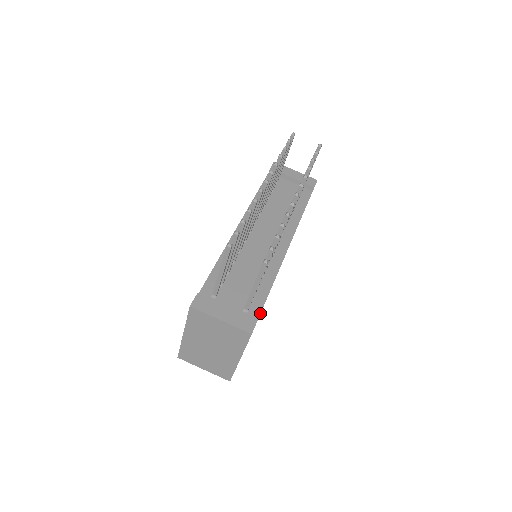
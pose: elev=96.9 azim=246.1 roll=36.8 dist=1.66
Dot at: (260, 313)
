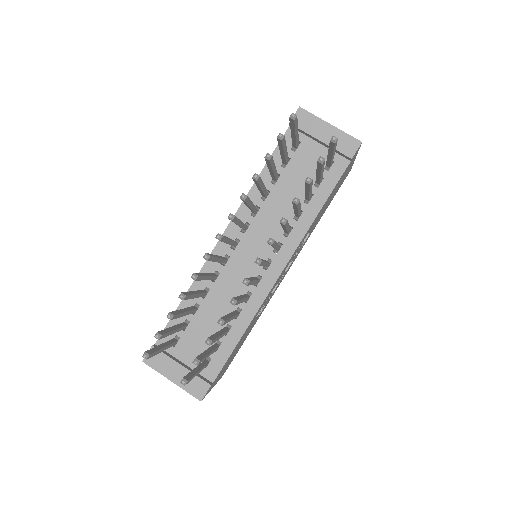
Dot at: (220, 370)
